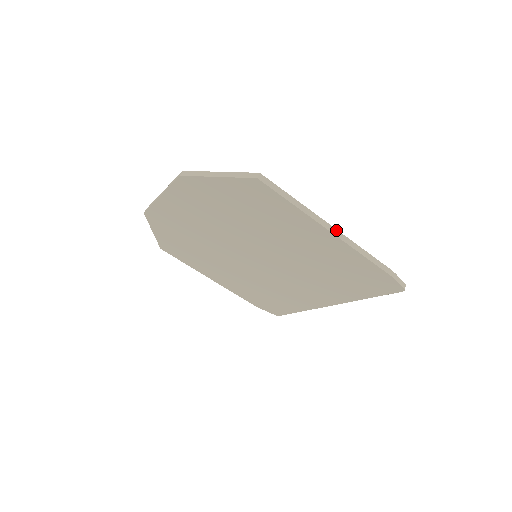
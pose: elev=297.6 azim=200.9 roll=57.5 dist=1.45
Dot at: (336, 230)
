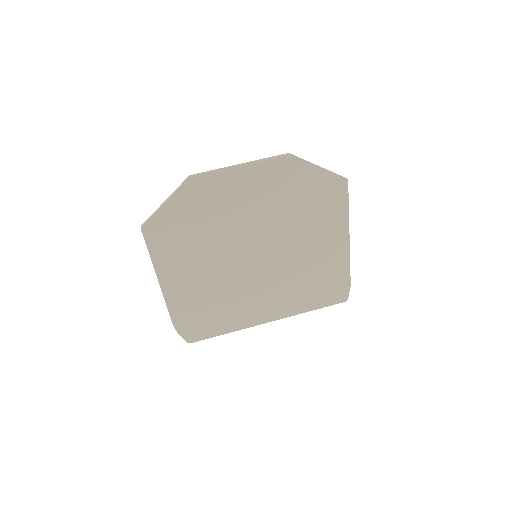
Dot at: (348, 239)
